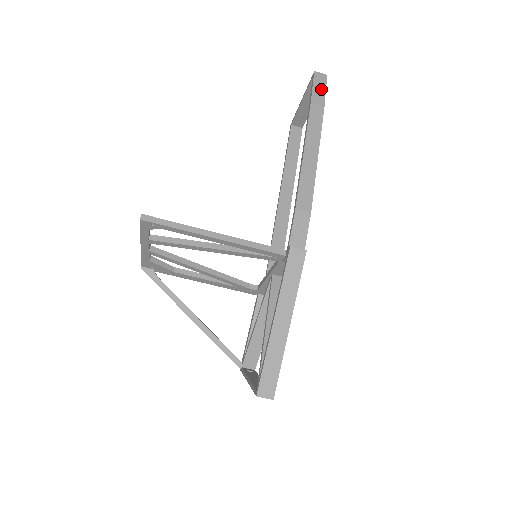
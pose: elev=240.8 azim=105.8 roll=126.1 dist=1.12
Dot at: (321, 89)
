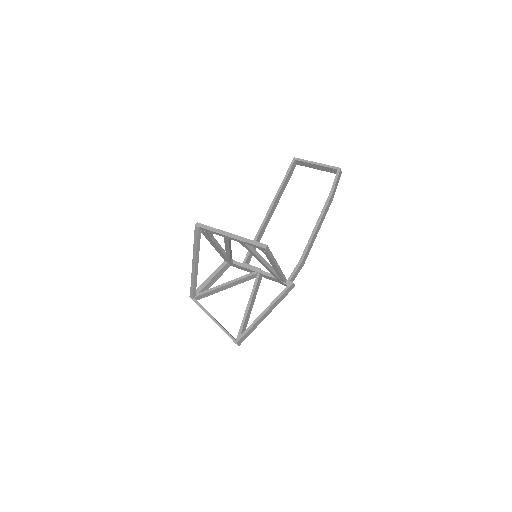
Dot at: (337, 184)
